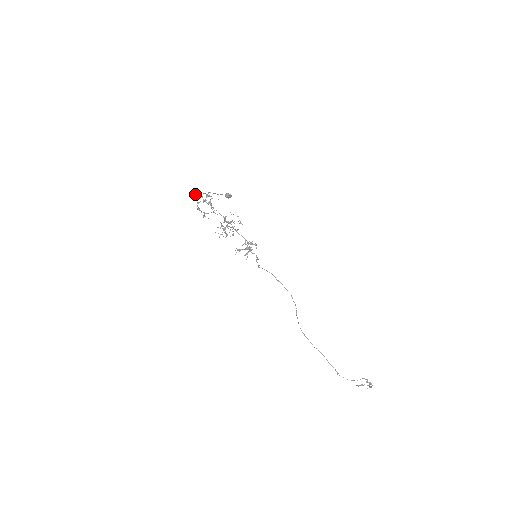
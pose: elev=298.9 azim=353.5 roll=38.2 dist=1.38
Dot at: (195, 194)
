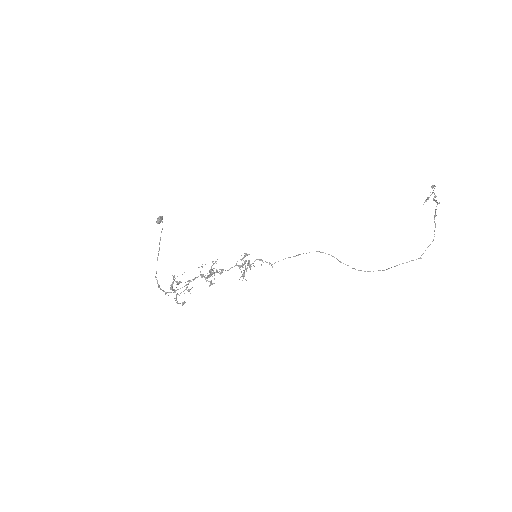
Dot at: (158, 287)
